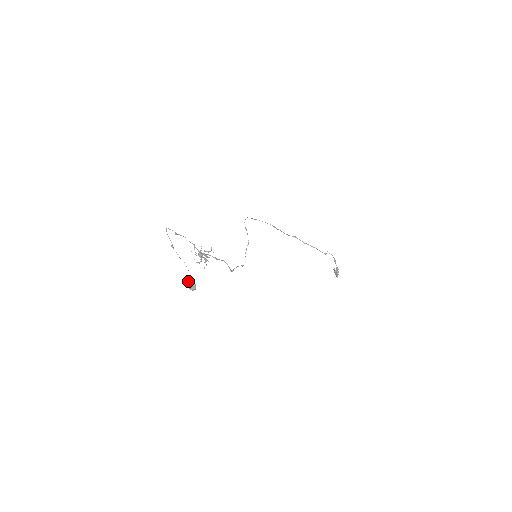
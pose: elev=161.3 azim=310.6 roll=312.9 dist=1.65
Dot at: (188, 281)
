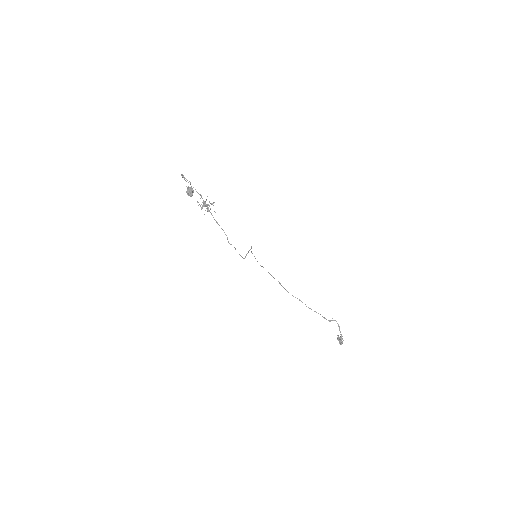
Dot at: (188, 187)
